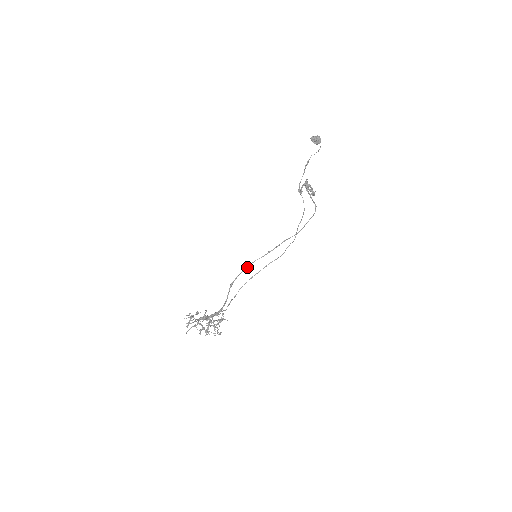
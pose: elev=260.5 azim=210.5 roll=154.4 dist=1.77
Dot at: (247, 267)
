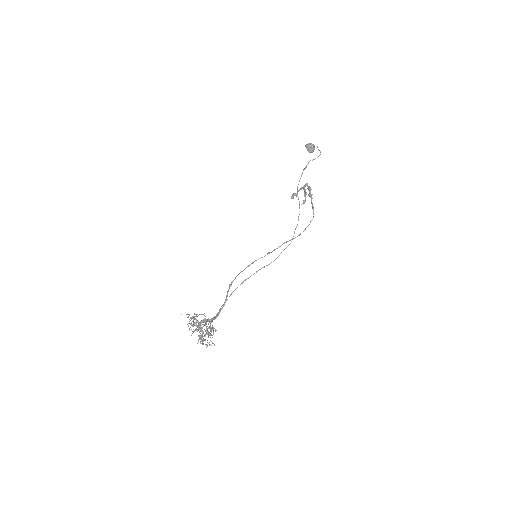
Dot at: (246, 267)
